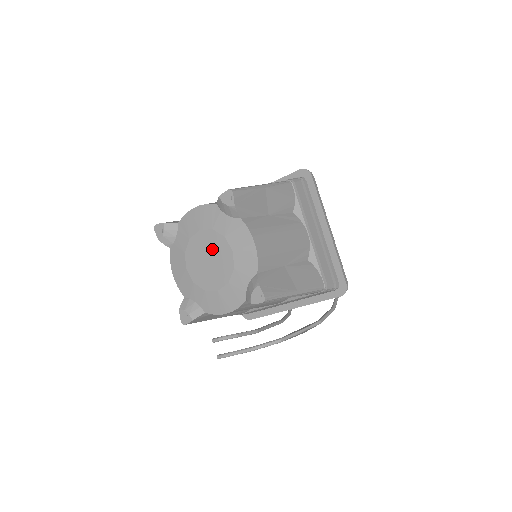
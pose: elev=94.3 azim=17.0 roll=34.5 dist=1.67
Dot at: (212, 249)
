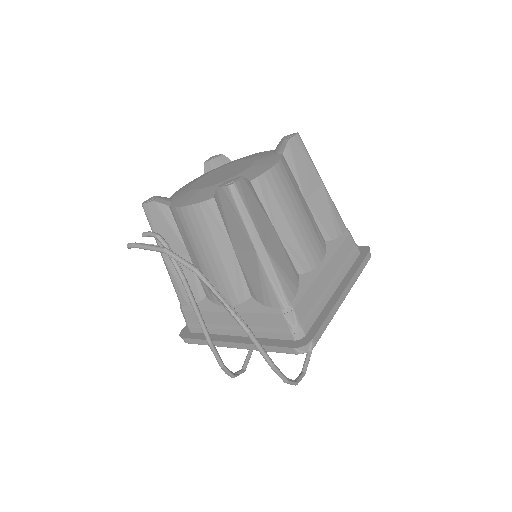
Dot at: (235, 167)
